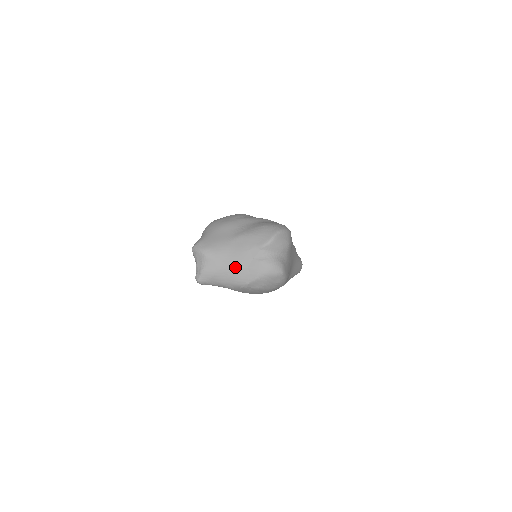
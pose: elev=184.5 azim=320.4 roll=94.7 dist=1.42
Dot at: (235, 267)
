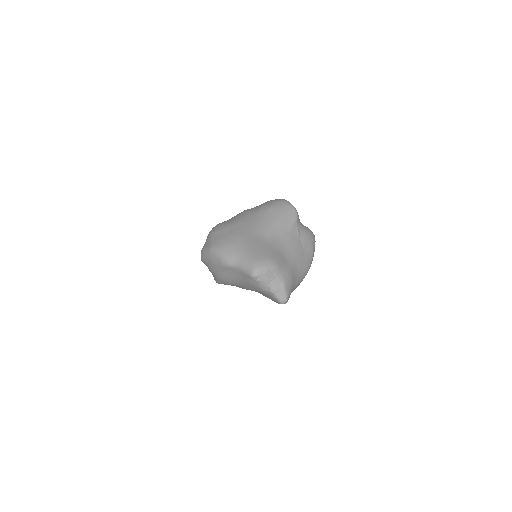
Dot at: (297, 257)
